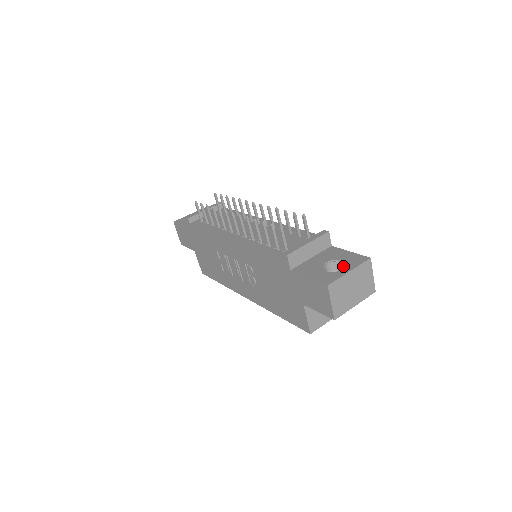
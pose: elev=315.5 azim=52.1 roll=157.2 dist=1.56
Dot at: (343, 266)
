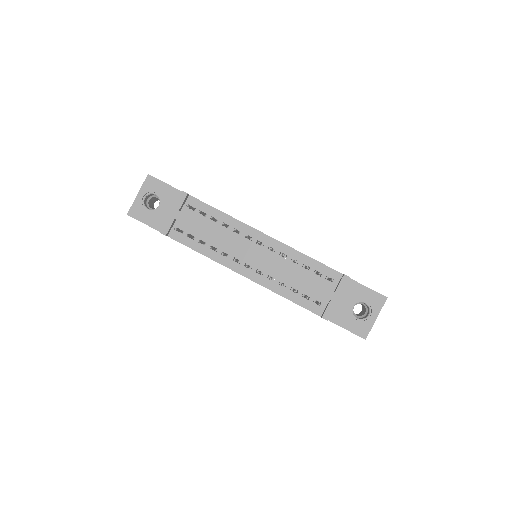
Dot at: (365, 304)
